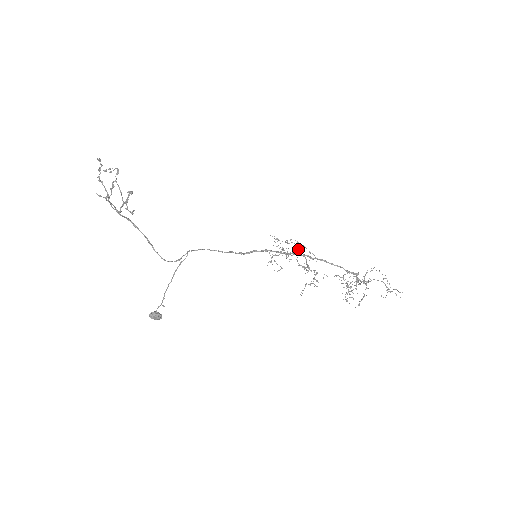
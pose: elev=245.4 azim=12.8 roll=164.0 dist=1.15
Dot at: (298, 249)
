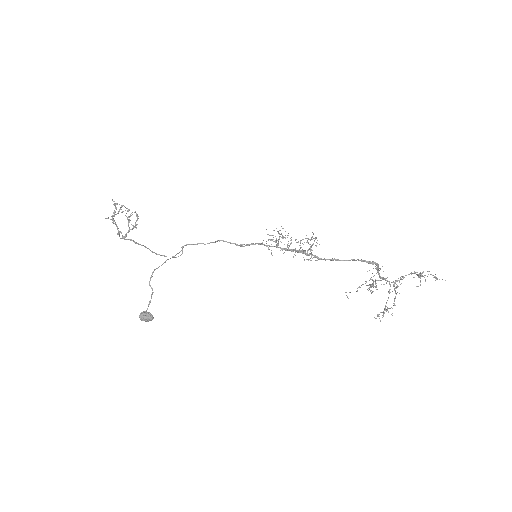
Dot at: occluded
